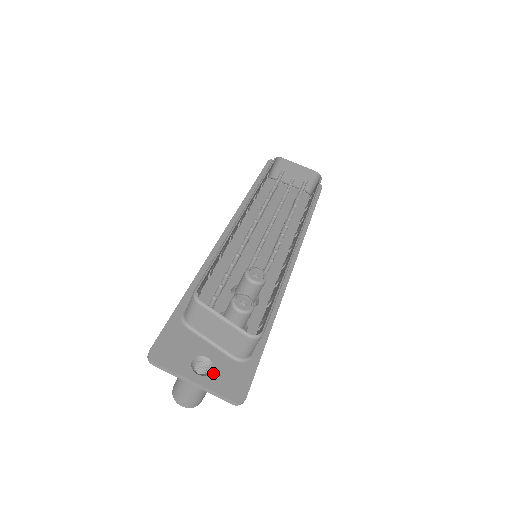
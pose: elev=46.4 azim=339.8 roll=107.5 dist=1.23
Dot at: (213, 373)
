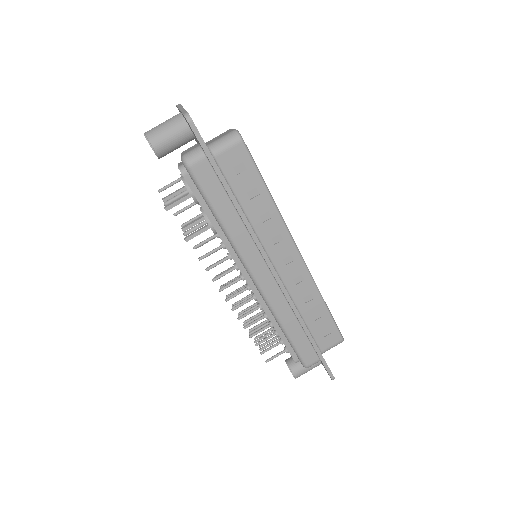
Dot at: occluded
